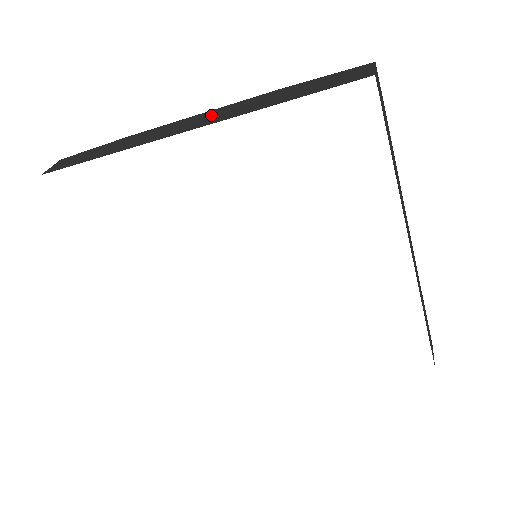
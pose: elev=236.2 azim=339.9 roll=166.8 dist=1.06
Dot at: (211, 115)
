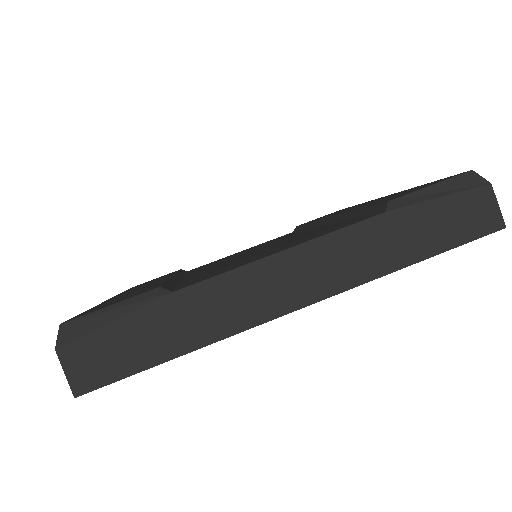
Dot at: (318, 263)
